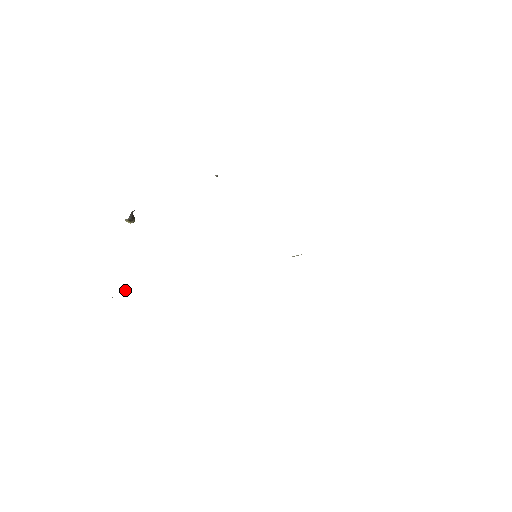
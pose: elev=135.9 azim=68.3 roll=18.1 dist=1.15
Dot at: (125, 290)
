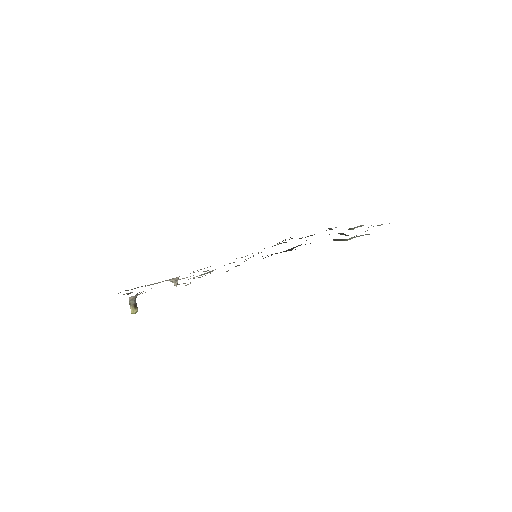
Dot at: occluded
